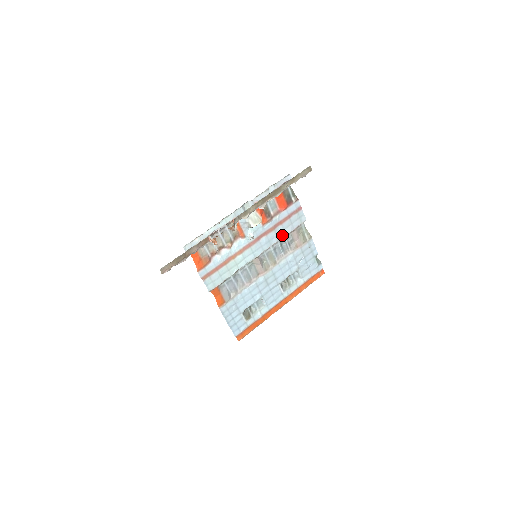
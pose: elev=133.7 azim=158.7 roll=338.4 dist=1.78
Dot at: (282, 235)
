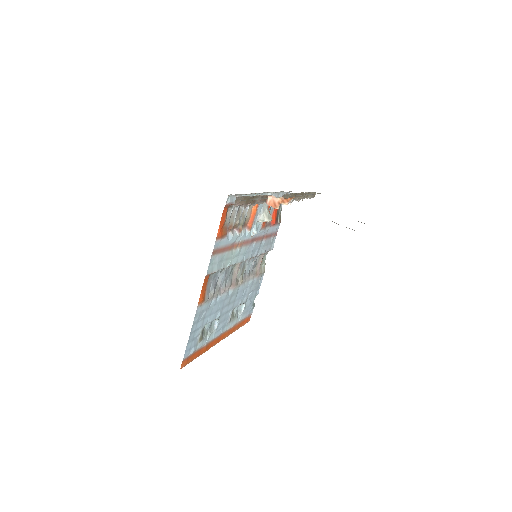
Dot at: (260, 252)
